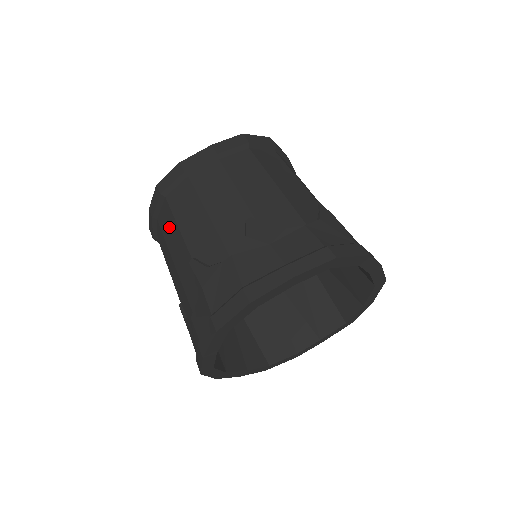
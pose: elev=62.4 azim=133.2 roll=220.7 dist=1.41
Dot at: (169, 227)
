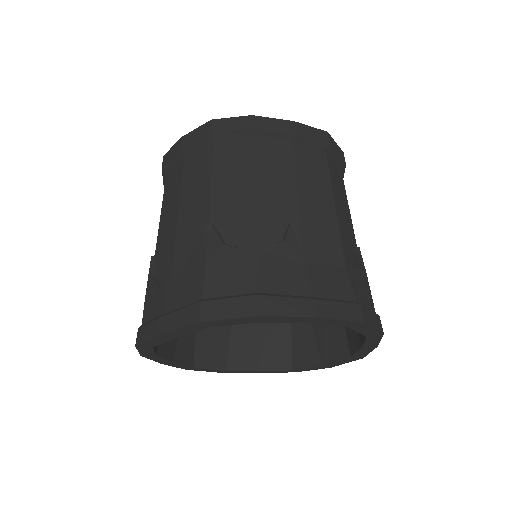
Dot at: (197, 172)
